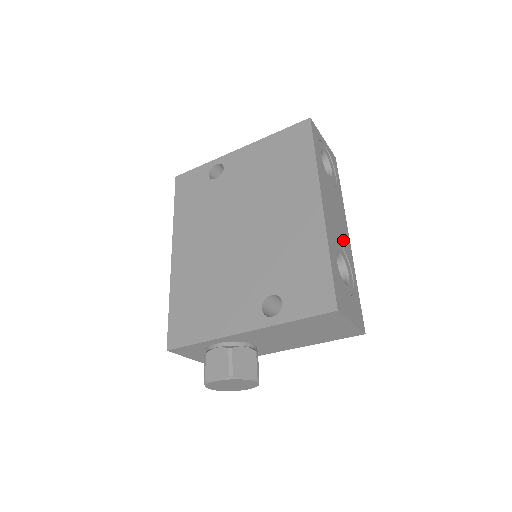
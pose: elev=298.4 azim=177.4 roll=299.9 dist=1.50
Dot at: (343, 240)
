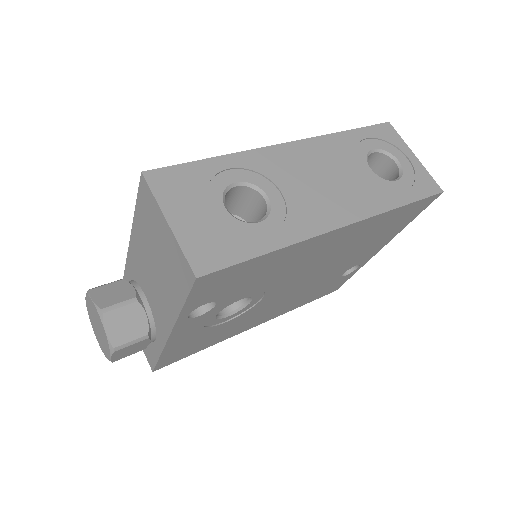
Dot at: (304, 204)
